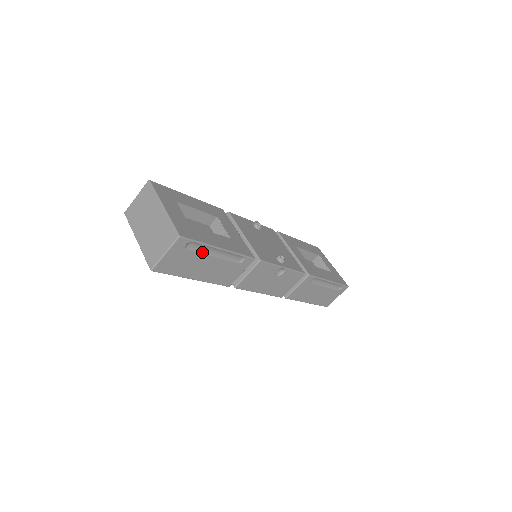
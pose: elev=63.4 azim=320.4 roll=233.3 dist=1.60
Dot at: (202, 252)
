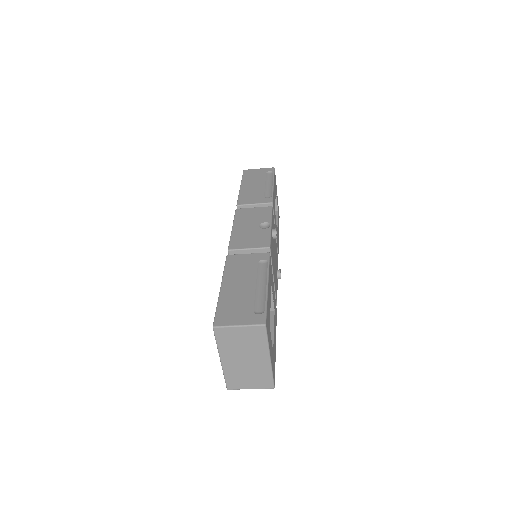
Dot at: occluded
